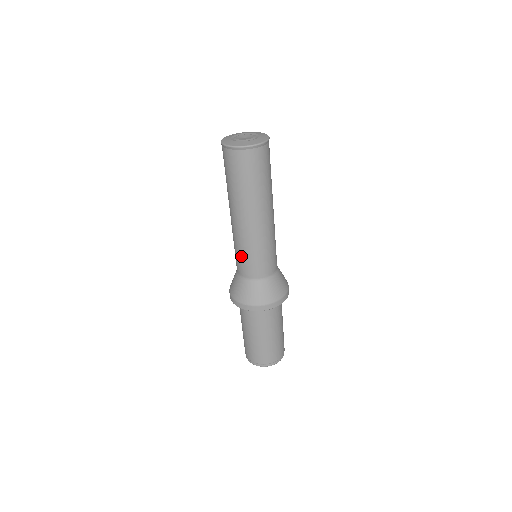
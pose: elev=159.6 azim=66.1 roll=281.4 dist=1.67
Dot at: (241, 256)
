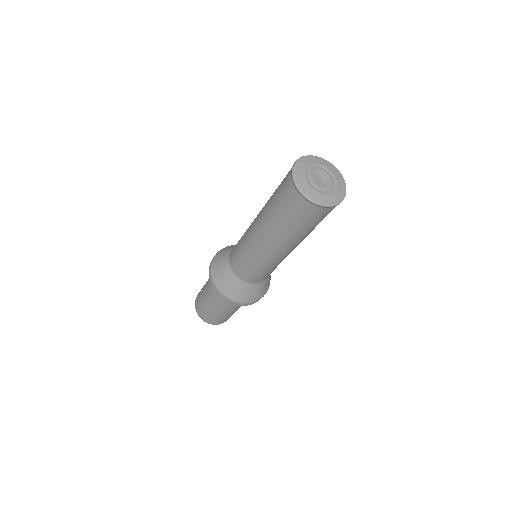
Dot at: (239, 250)
